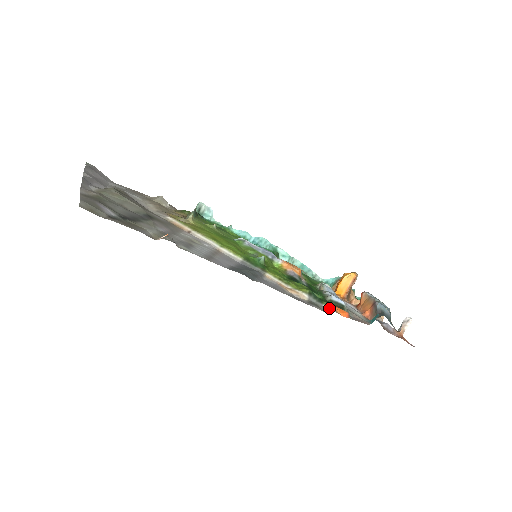
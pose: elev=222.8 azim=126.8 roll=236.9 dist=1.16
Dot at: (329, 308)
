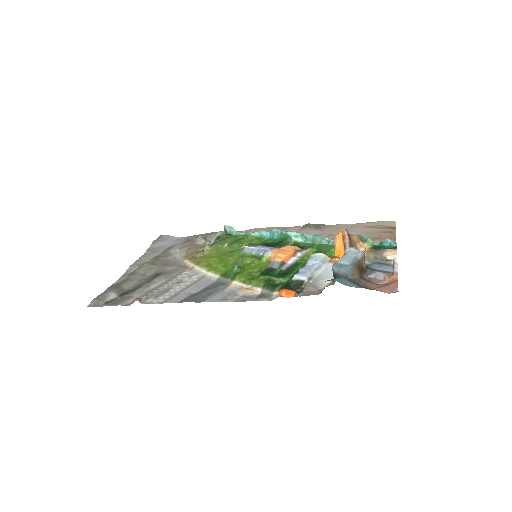
Dot at: (276, 294)
